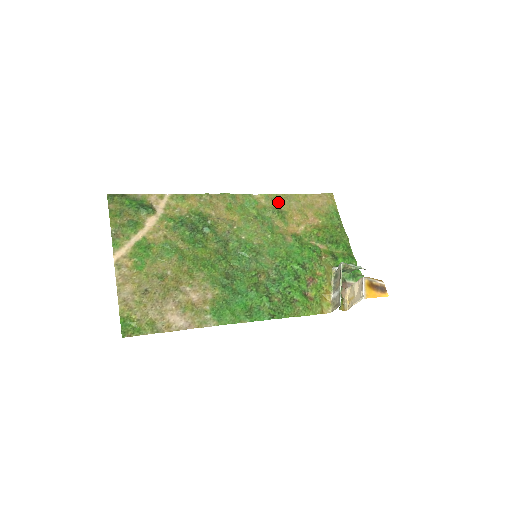
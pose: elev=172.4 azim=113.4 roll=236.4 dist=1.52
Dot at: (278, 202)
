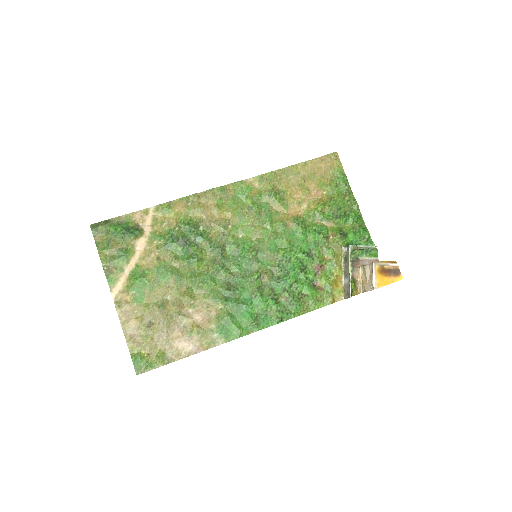
Dot at: (274, 181)
